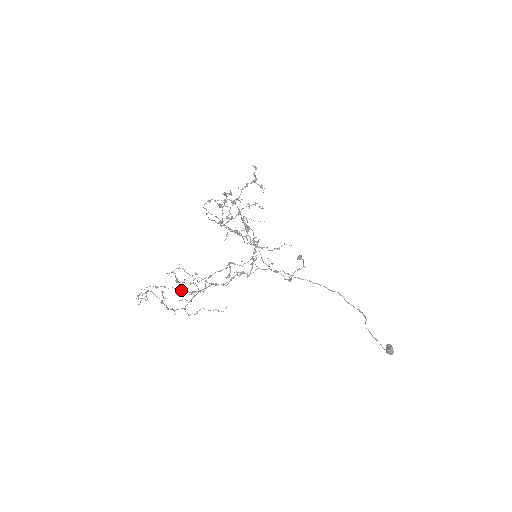
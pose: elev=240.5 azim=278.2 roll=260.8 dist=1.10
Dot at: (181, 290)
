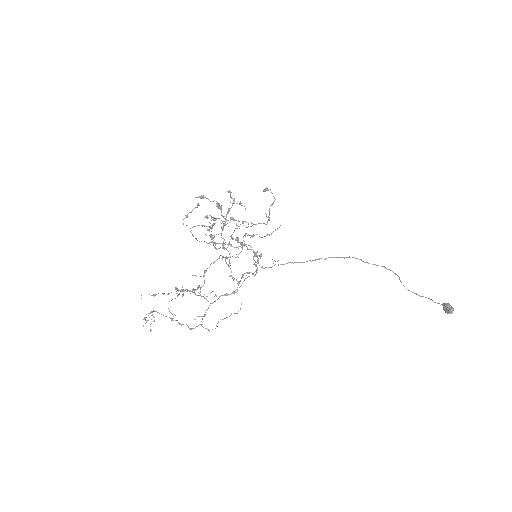
Dot at: occluded
